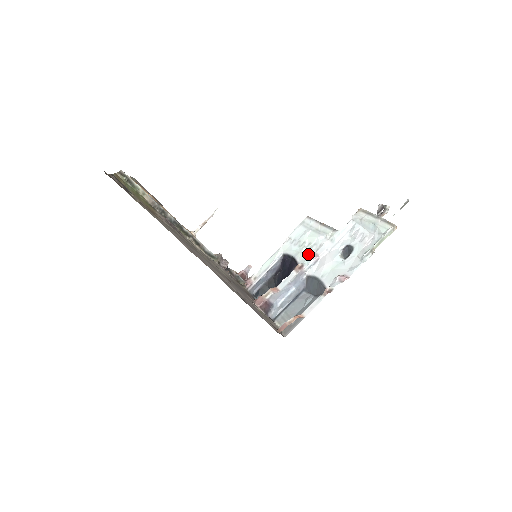
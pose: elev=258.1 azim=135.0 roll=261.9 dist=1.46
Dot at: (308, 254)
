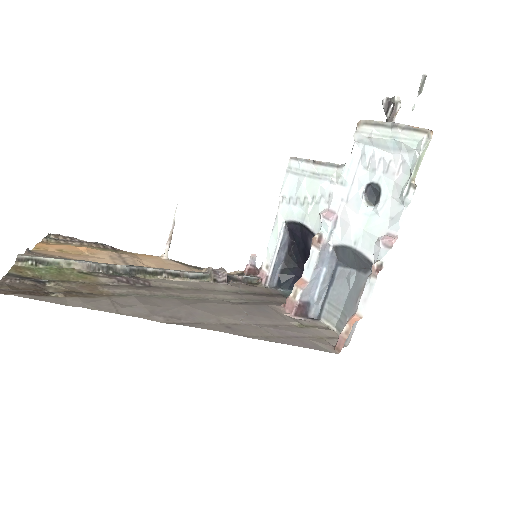
Dot at: (319, 215)
